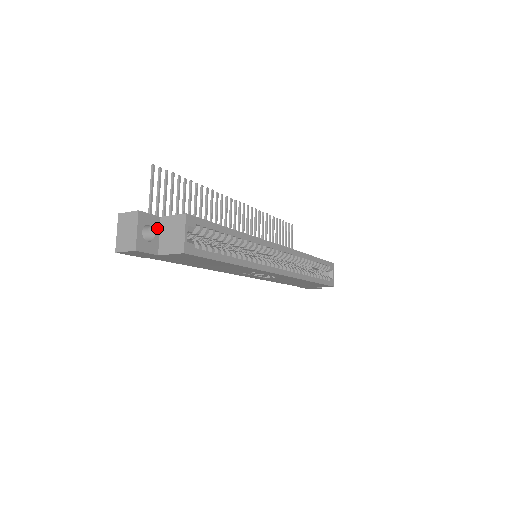
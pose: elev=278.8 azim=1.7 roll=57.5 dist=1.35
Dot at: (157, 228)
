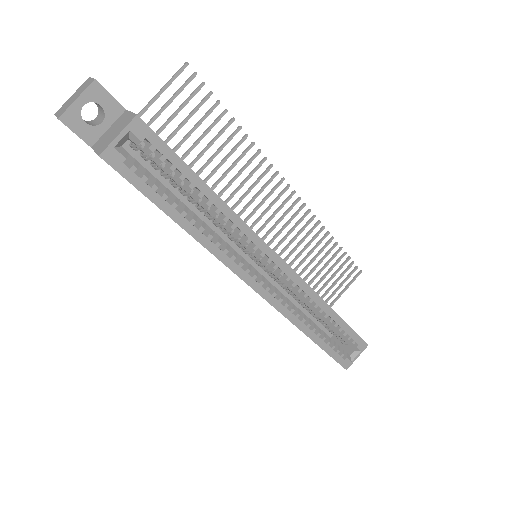
Dot at: (112, 118)
